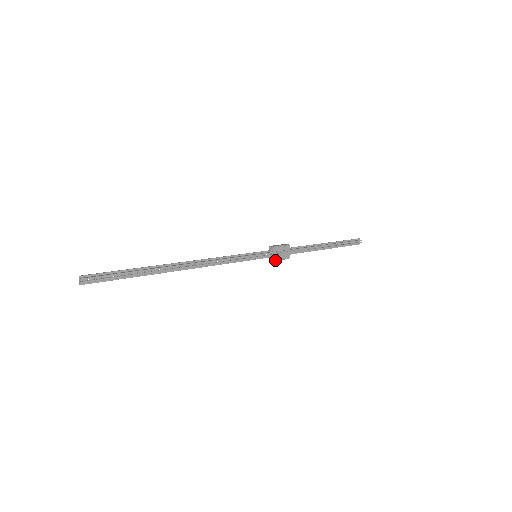
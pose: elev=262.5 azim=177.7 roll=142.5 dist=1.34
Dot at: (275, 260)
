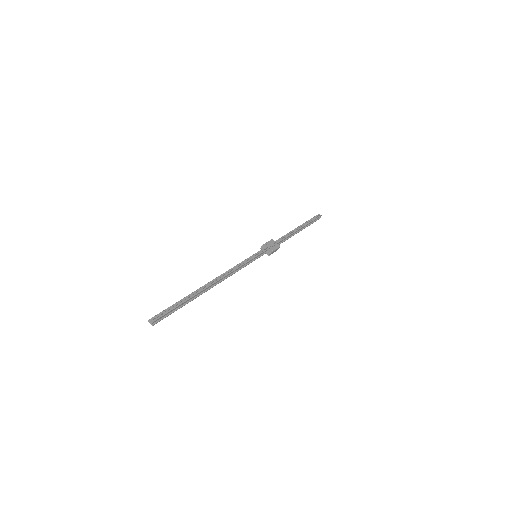
Dot at: (271, 252)
